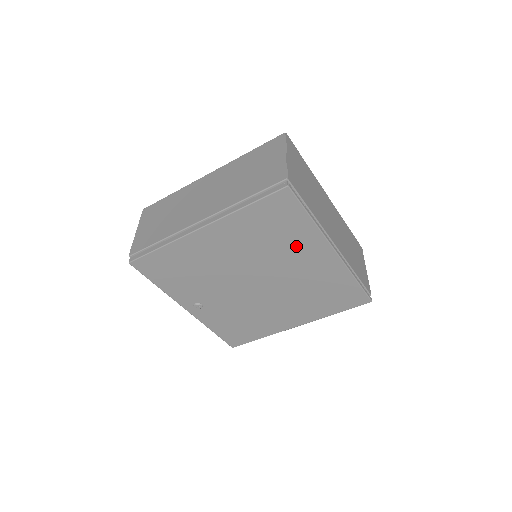
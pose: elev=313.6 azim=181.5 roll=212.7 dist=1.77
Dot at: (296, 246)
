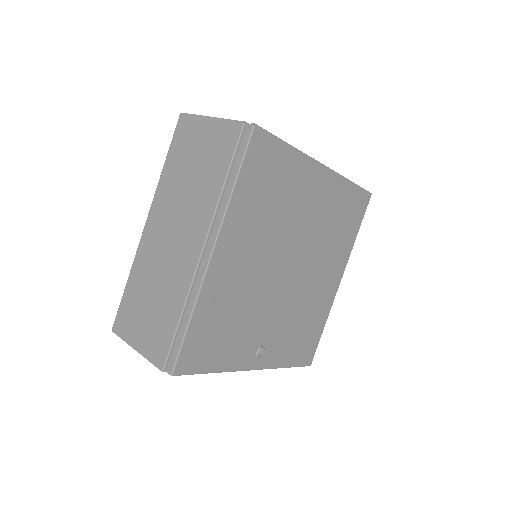
Dot at: (296, 191)
